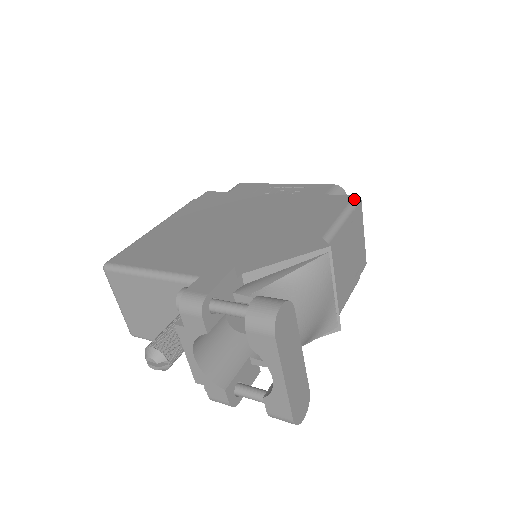
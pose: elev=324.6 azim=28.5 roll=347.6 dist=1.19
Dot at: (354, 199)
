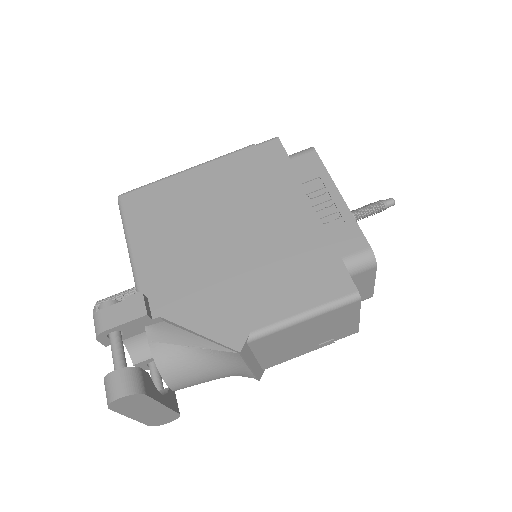
Dot at: (348, 296)
